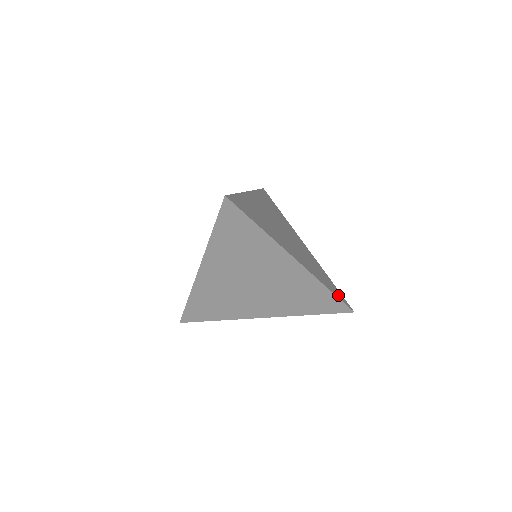
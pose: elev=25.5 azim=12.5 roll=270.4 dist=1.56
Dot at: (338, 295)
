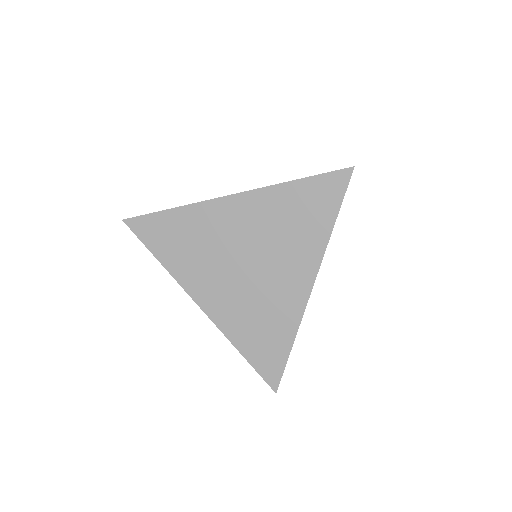
Dot at: occluded
